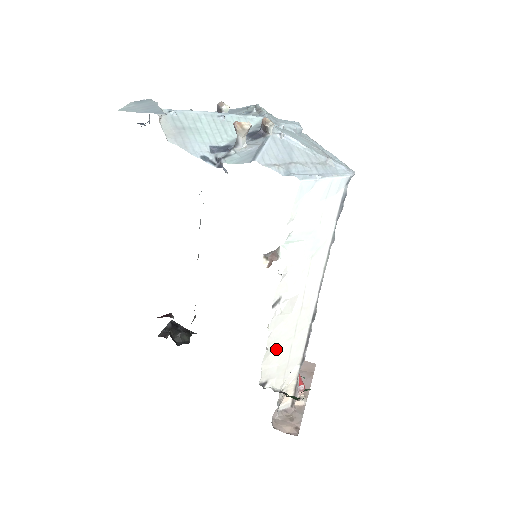
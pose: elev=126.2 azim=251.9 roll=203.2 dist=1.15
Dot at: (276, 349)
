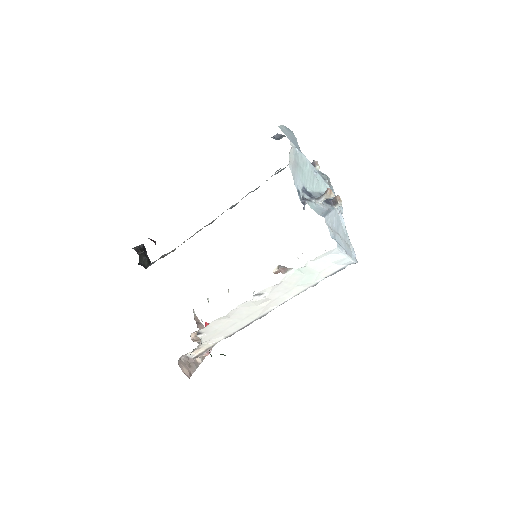
Dot at: (228, 319)
